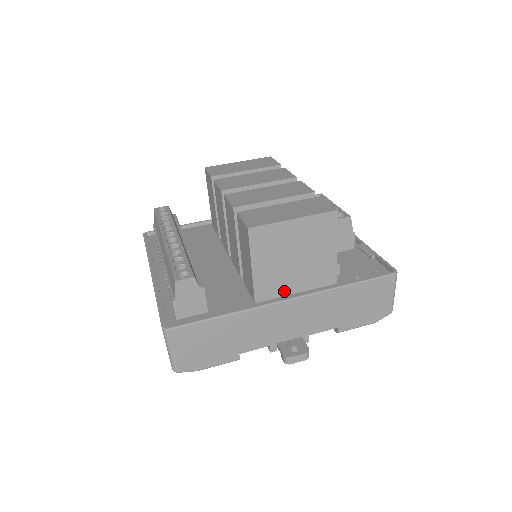
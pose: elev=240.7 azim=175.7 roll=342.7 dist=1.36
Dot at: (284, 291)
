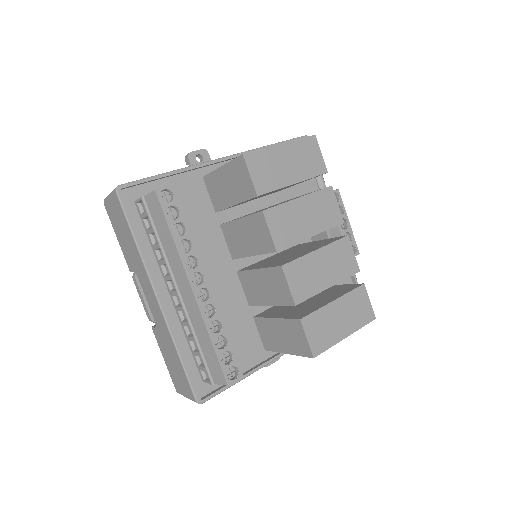
Dot at: occluded
